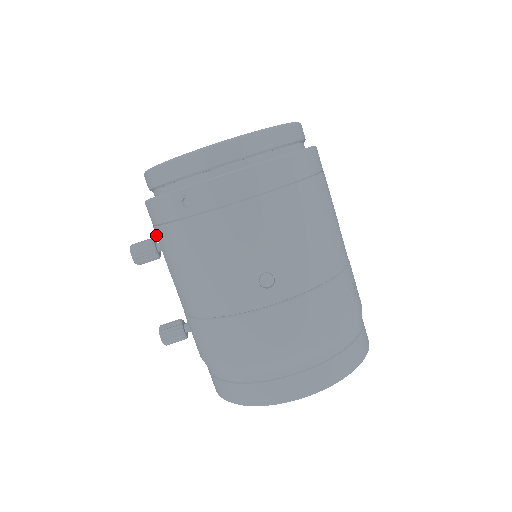
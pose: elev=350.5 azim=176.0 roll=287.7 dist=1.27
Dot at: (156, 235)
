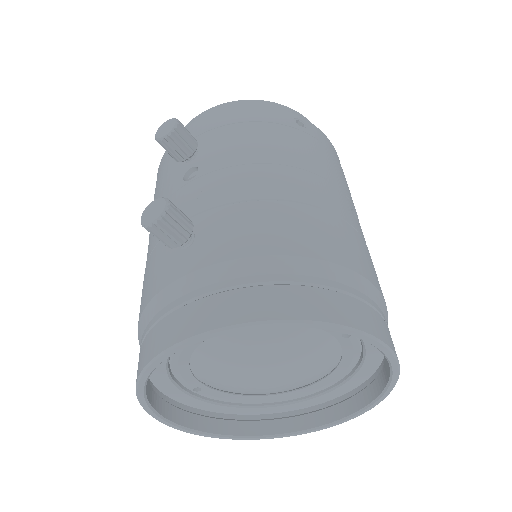
Dot at: (215, 135)
